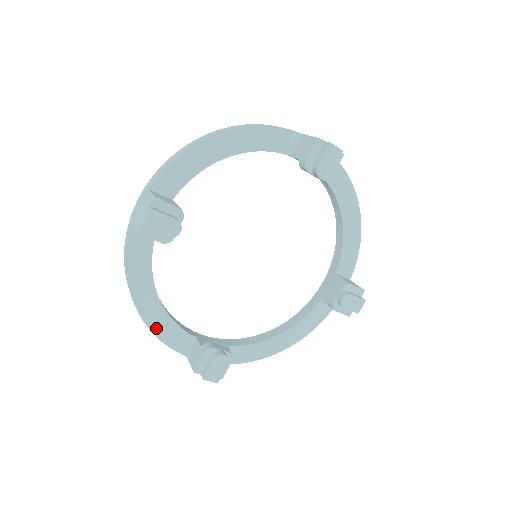
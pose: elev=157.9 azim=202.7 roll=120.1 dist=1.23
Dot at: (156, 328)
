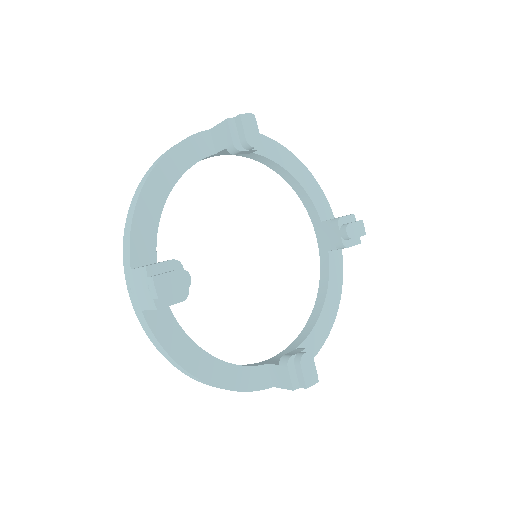
Dot at: (141, 211)
